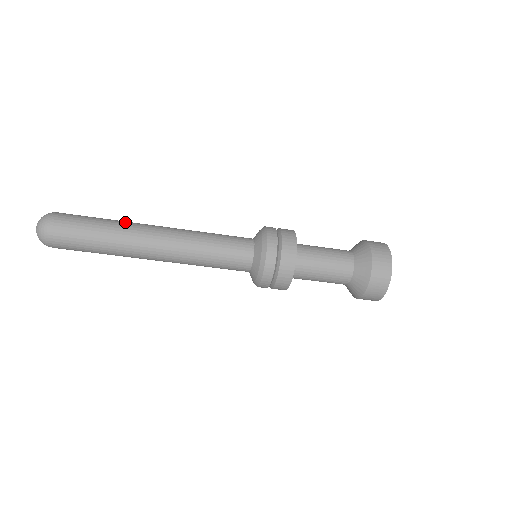
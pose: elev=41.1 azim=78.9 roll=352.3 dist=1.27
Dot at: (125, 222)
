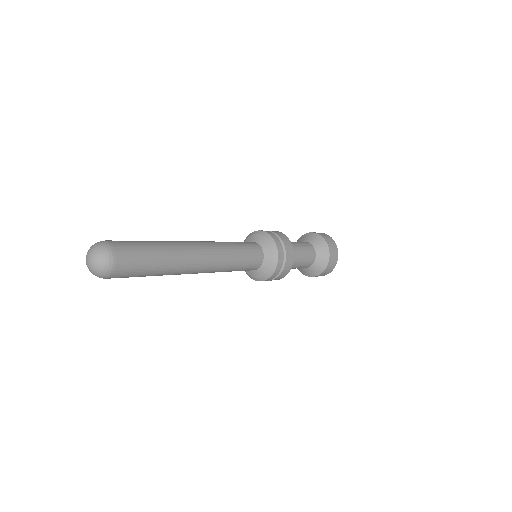
Dot at: (171, 244)
